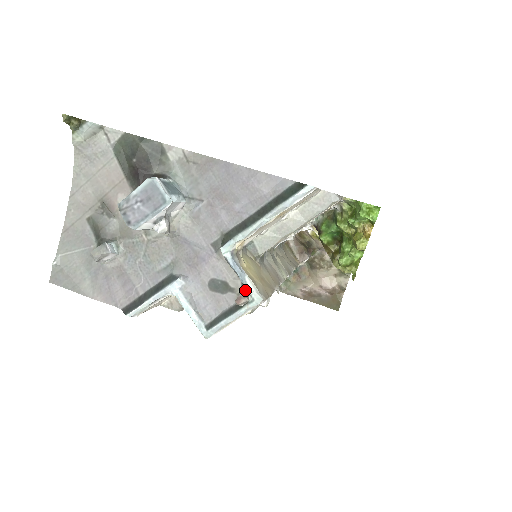
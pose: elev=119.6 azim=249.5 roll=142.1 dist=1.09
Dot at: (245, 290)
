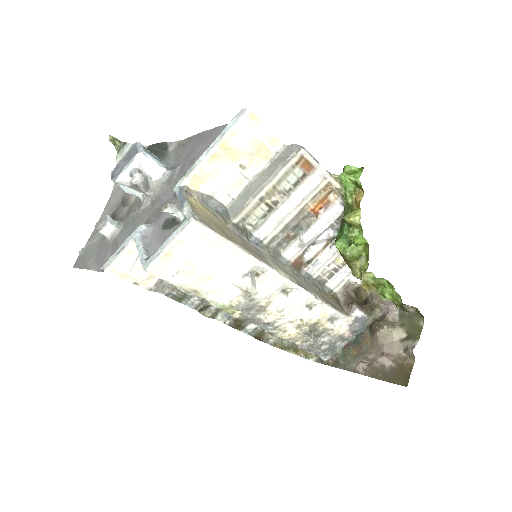
Dot at: (183, 215)
